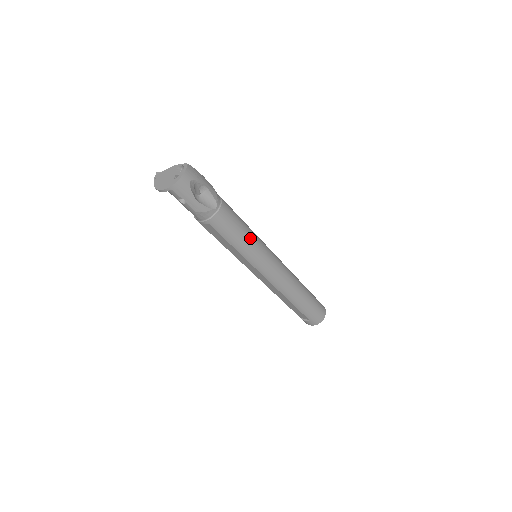
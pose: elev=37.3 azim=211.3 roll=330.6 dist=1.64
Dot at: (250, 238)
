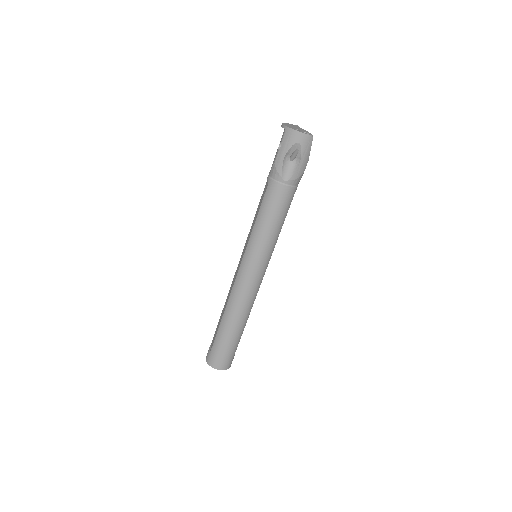
Dot at: (269, 233)
